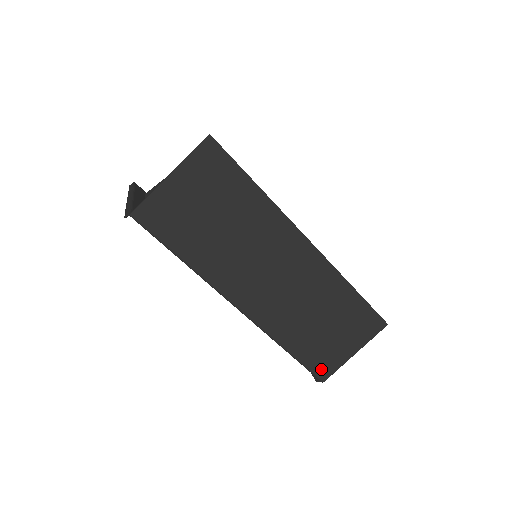
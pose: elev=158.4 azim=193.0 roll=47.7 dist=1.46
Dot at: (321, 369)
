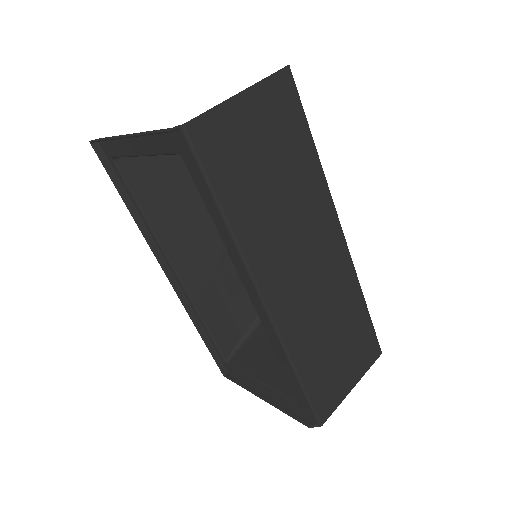
Dot at: (323, 406)
